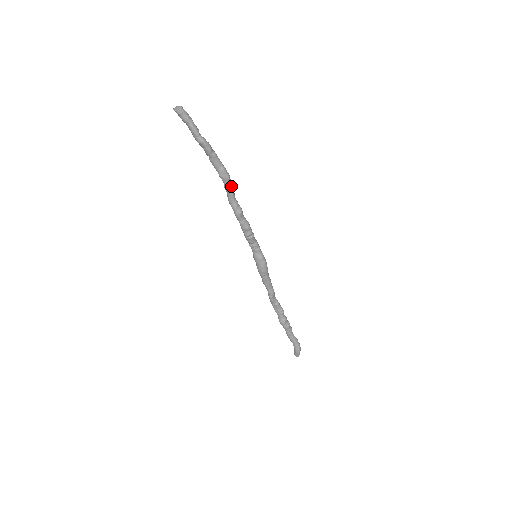
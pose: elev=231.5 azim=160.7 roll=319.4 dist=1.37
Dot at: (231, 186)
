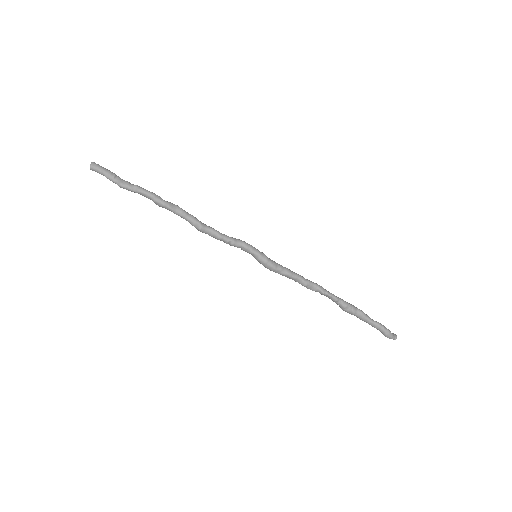
Dot at: (174, 210)
